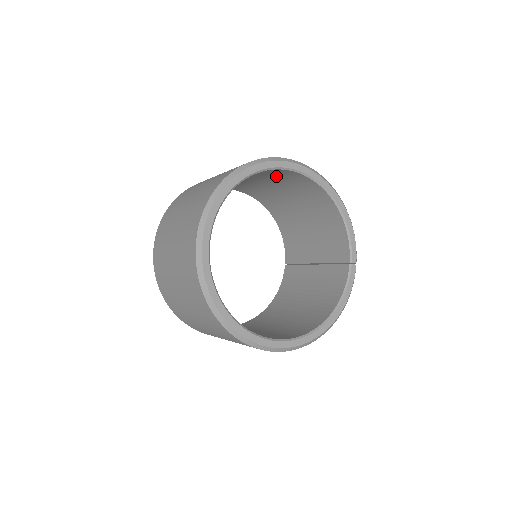
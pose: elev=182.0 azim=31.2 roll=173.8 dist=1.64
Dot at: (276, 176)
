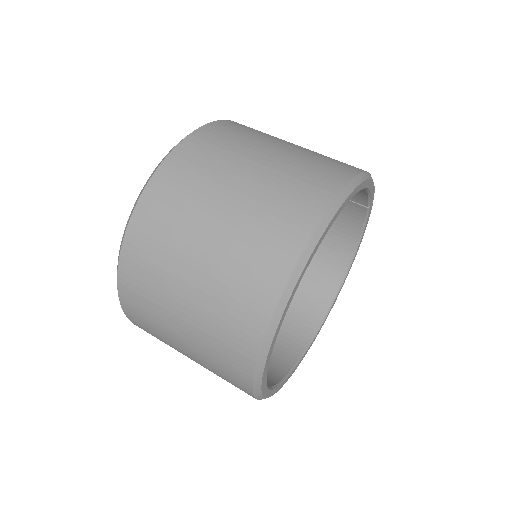
Dot at: occluded
